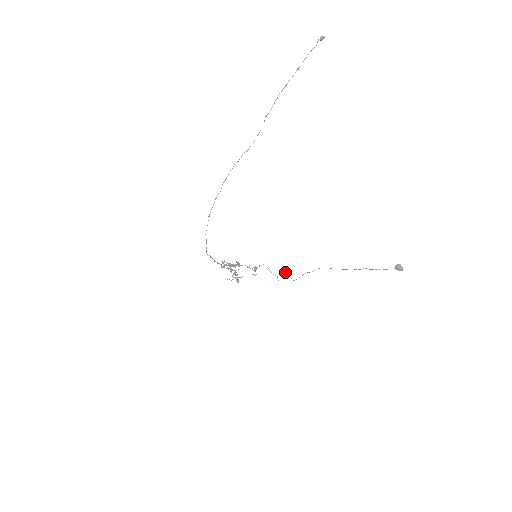
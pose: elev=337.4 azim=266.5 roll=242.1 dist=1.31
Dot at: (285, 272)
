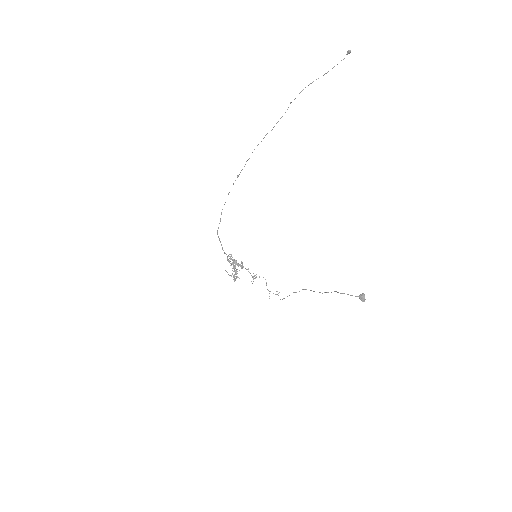
Dot at: occluded
